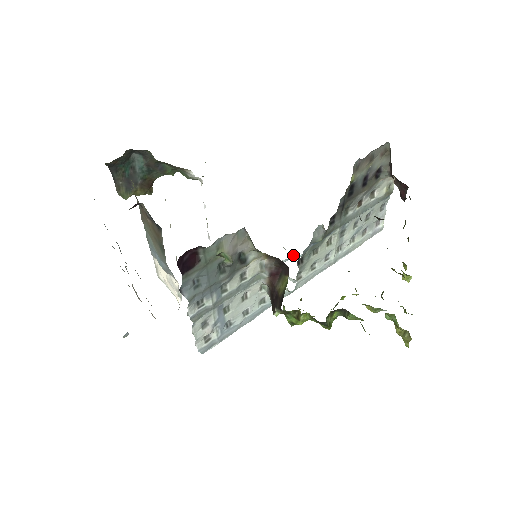
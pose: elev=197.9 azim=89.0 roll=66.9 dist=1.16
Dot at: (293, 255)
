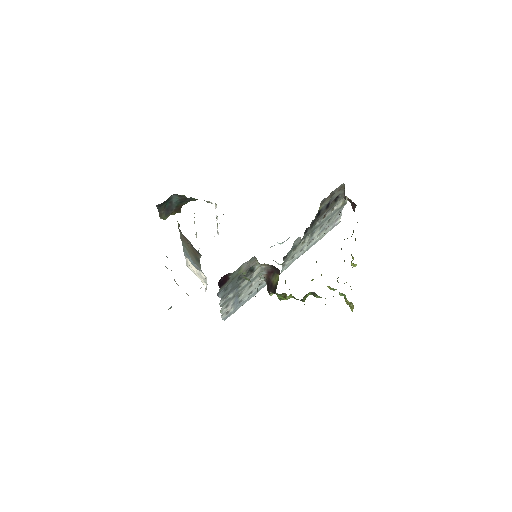
Dot at: occluded
